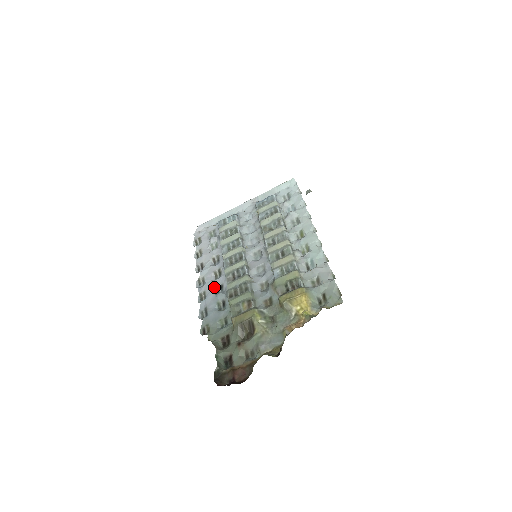
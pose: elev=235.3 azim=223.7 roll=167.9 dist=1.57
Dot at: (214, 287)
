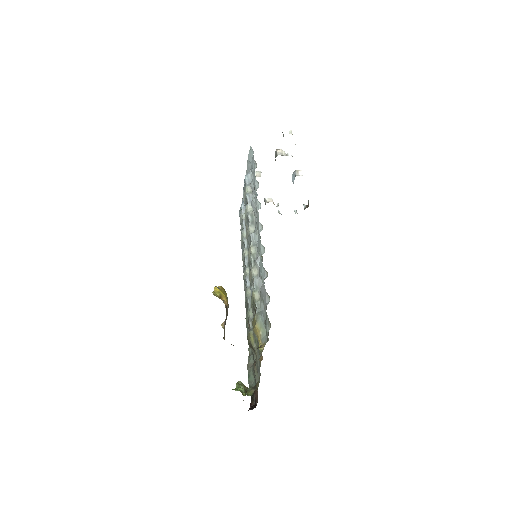
Dot at: occluded
